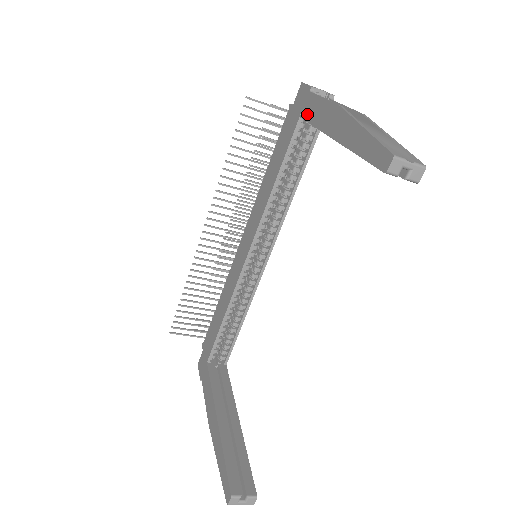
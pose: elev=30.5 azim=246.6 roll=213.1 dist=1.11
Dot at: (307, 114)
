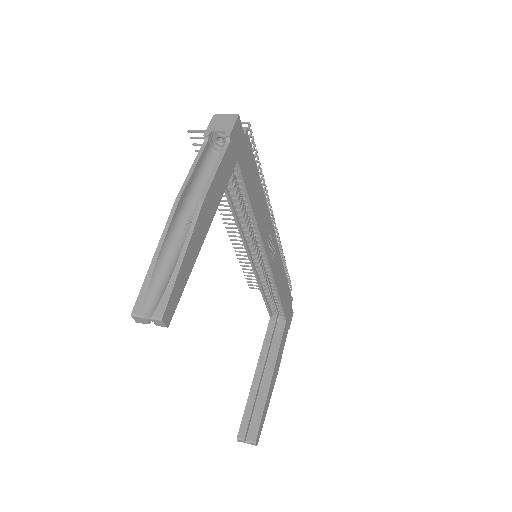
Dot at: occluded
